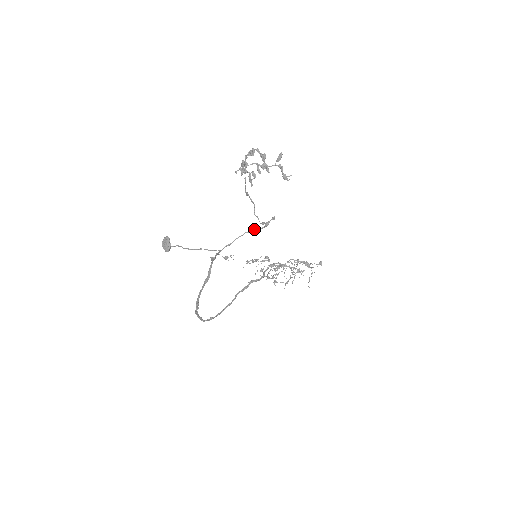
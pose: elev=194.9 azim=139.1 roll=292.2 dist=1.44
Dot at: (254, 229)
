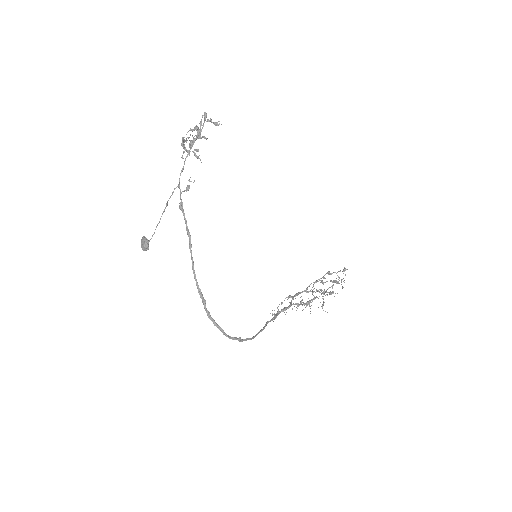
Dot at: (194, 139)
